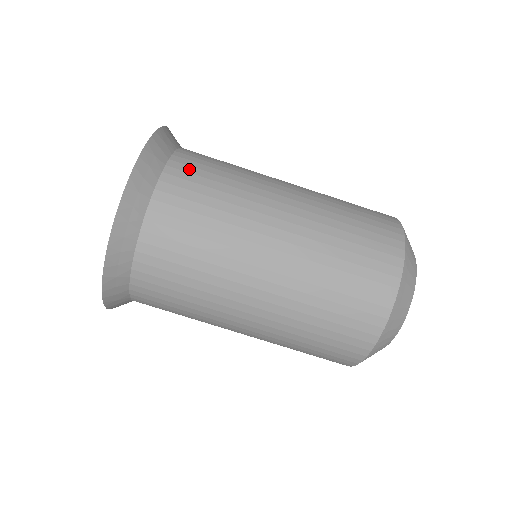
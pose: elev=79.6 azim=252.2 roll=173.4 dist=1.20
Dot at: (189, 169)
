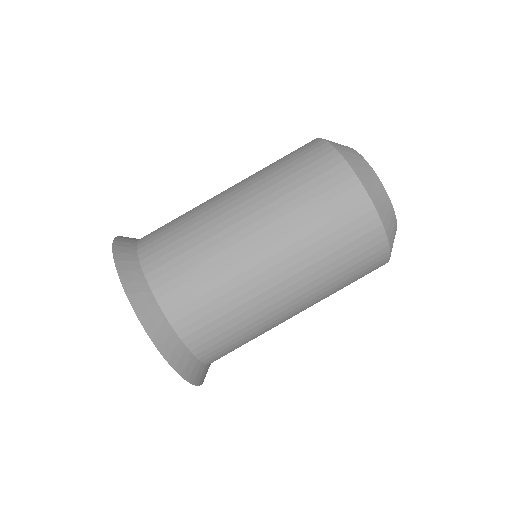
Dot at: occluded
